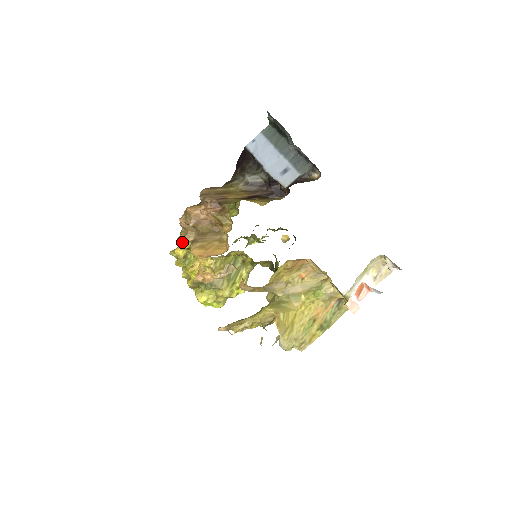
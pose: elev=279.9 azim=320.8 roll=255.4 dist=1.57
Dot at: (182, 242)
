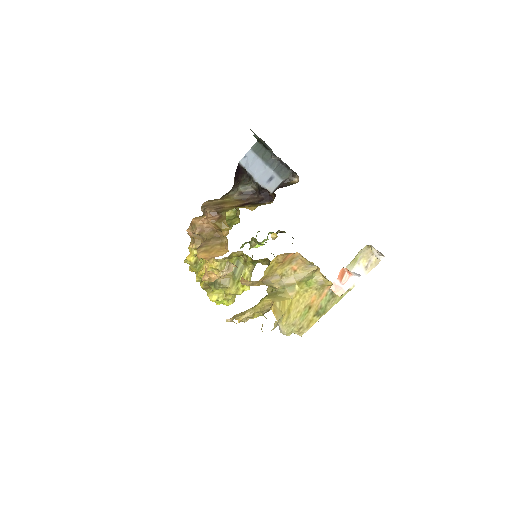
Dot at: (192, 250)
